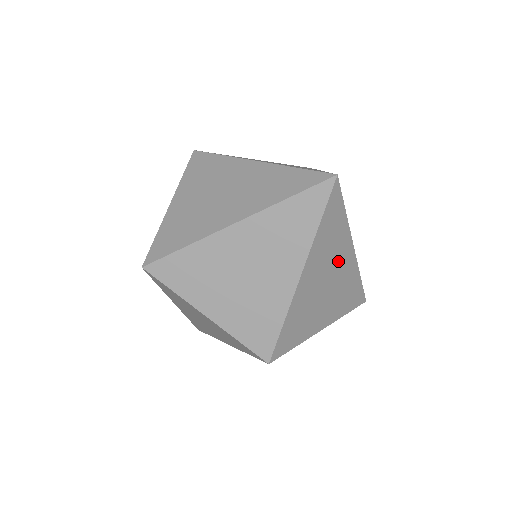
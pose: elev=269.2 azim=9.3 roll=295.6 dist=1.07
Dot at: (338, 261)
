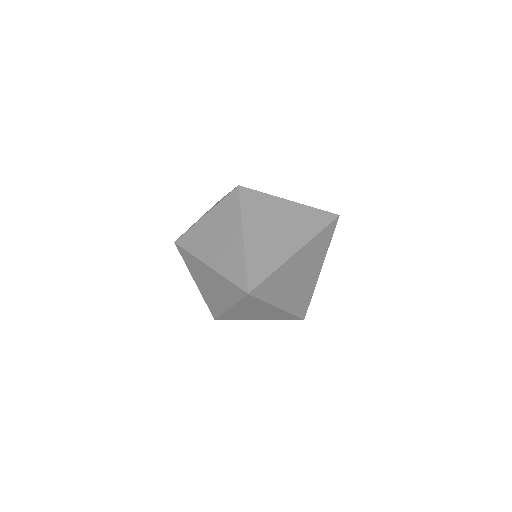
Dot at: (264, 309)
